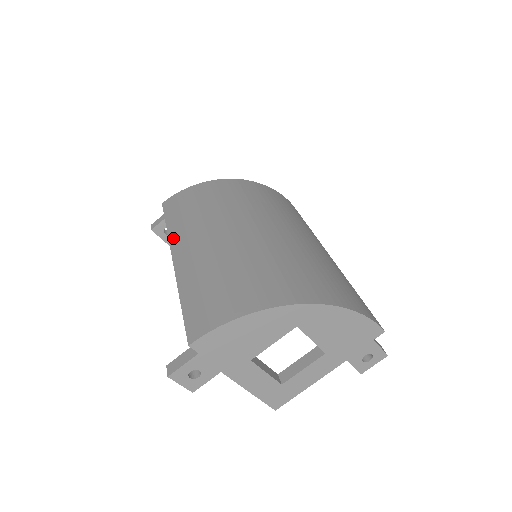
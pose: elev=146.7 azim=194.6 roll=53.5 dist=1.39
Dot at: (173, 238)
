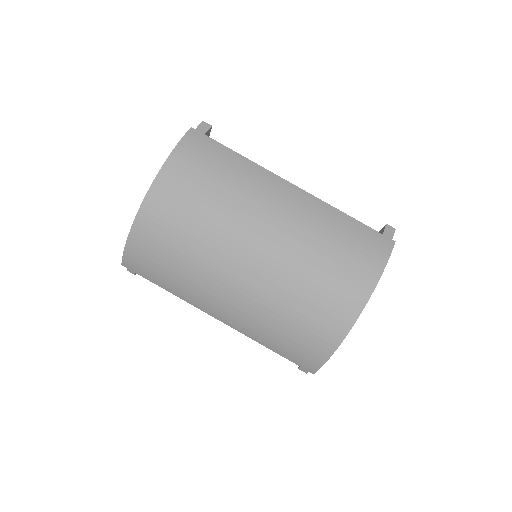
Dot at: (193, 303)
